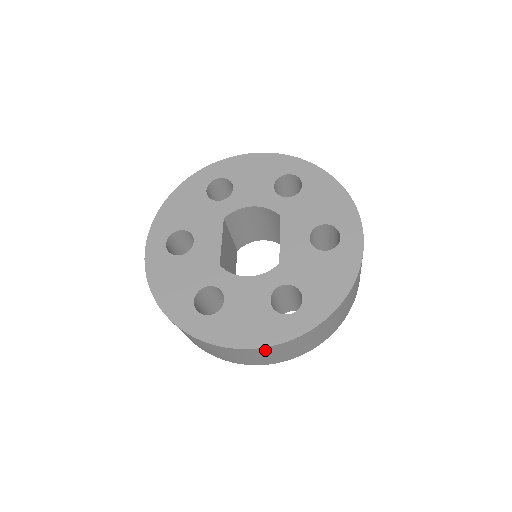
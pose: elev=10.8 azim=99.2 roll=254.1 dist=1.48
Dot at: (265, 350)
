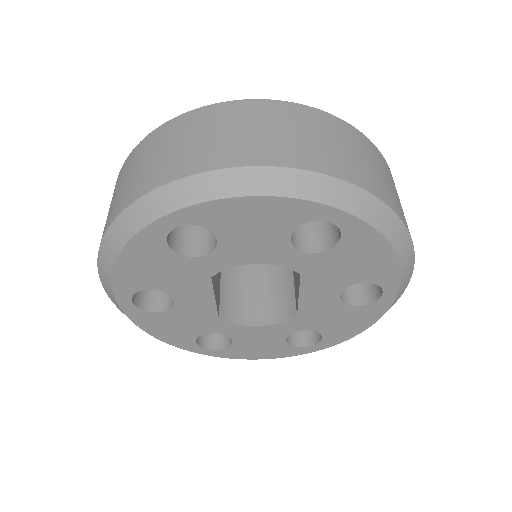
Dot at: (278, 110)
